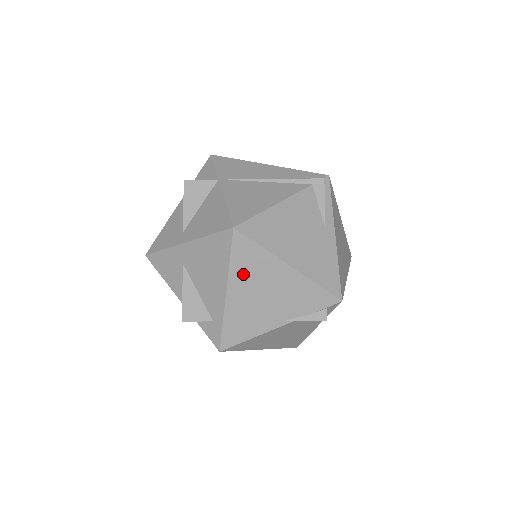
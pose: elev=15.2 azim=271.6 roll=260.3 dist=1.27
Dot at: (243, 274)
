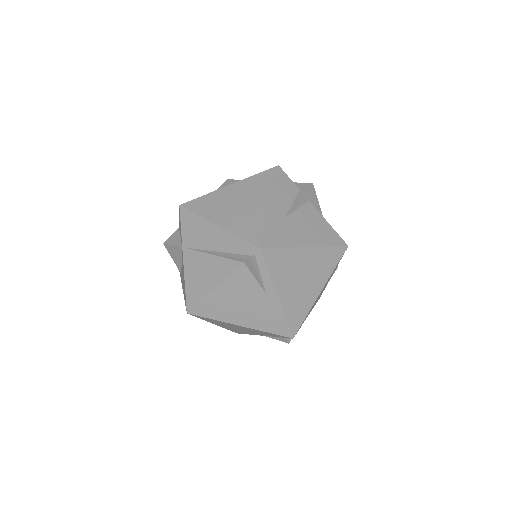
Dot at: (215, 322)
